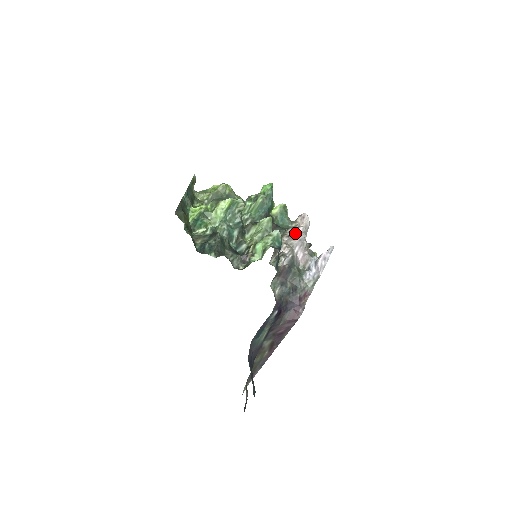
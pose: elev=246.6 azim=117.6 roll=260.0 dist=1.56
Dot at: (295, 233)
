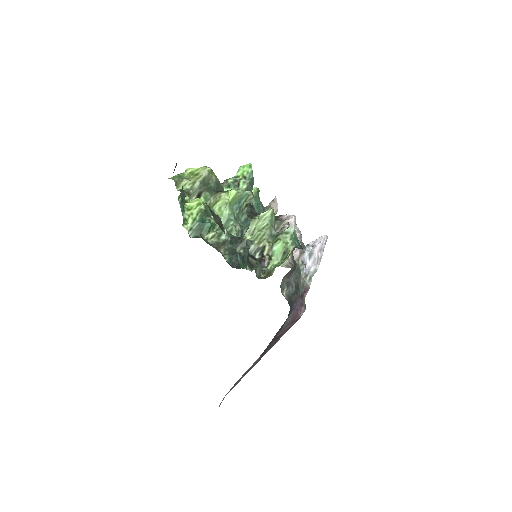
Dot at: (290, 224)
